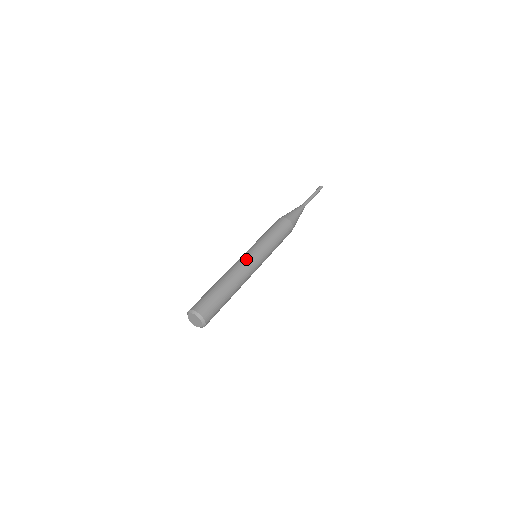
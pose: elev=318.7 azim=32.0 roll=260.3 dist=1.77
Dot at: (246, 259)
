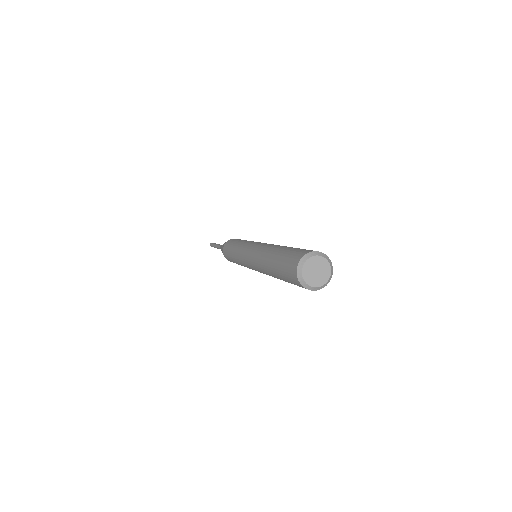
Dot at: (254, 248)
